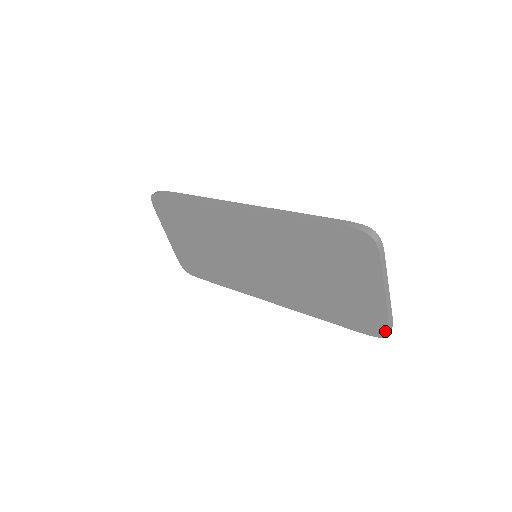
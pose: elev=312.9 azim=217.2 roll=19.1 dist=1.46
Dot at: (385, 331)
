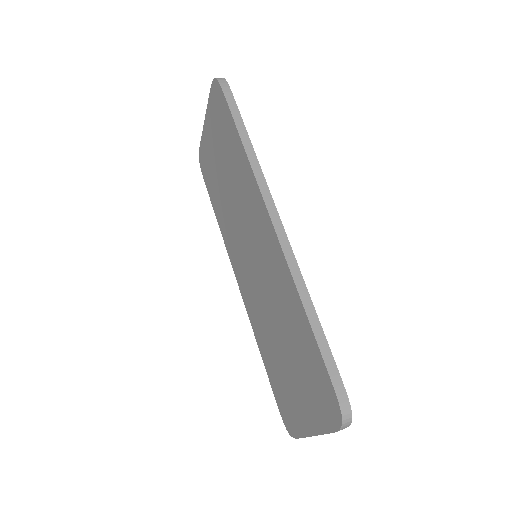
Dot at: (292, 433)
